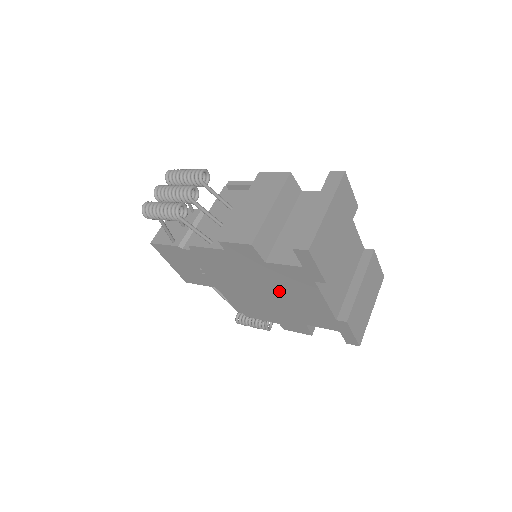
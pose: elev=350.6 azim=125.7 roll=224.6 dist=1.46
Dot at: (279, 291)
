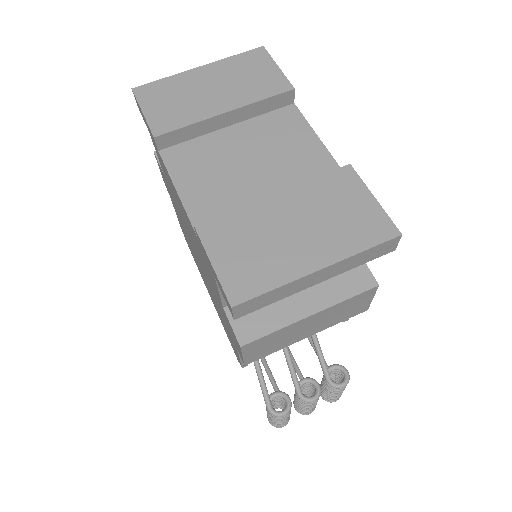
Dot at: occluded
